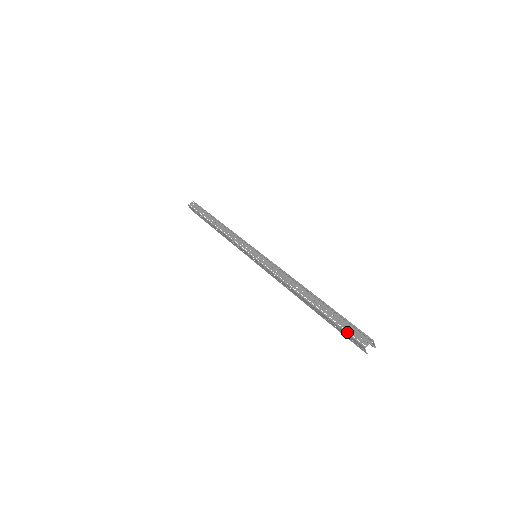
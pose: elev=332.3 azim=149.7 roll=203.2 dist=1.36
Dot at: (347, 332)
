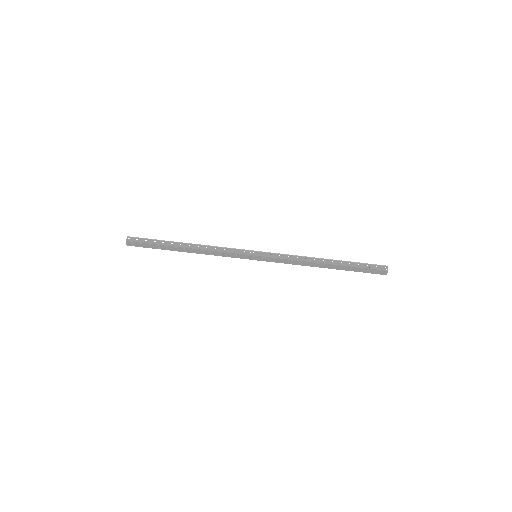
Dot at: (371, 273)
